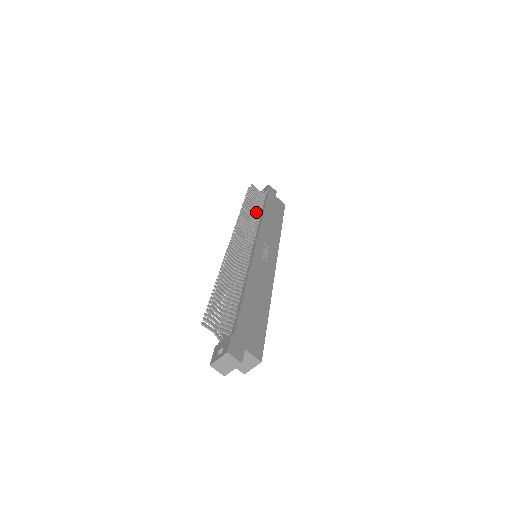
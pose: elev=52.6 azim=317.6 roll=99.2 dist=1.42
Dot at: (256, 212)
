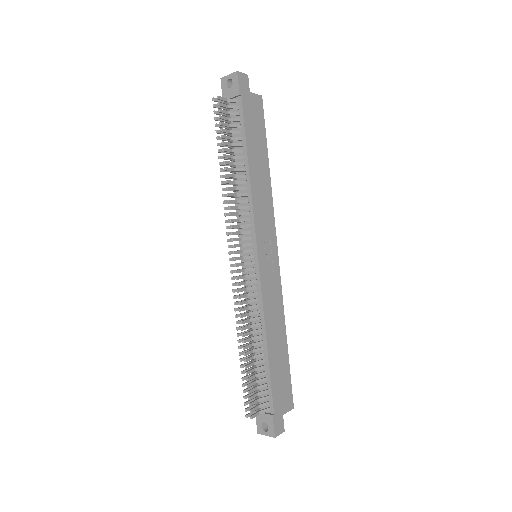
Dot at: (239, 170)
